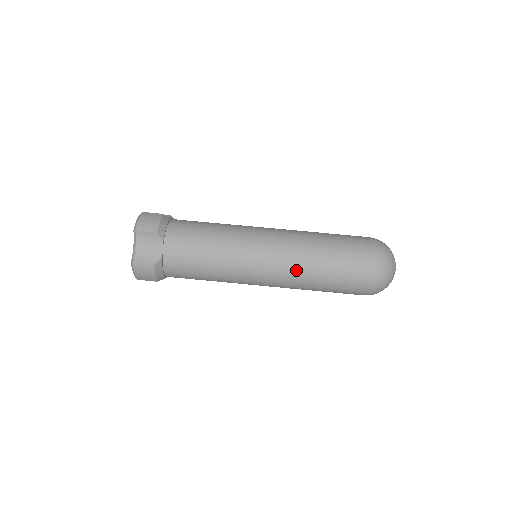
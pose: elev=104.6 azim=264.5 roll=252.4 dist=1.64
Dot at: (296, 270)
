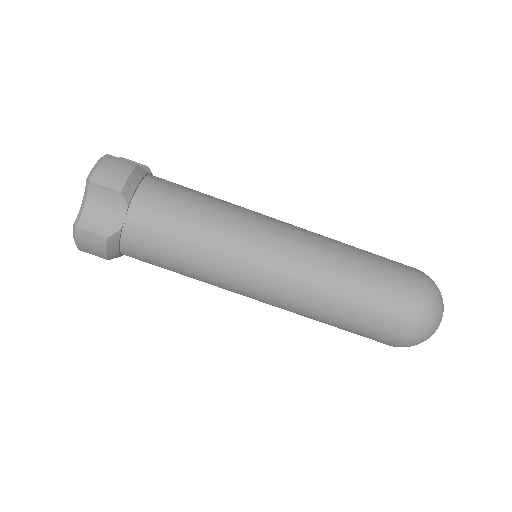
Dot at: (309, 294)
